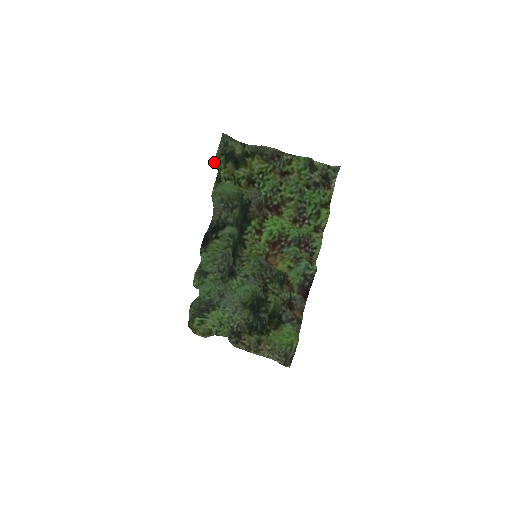
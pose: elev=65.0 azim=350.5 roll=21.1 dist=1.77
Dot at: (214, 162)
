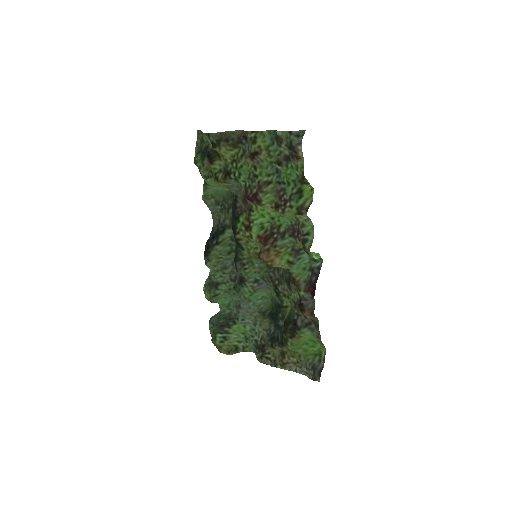
Dot at: (194, 162)
